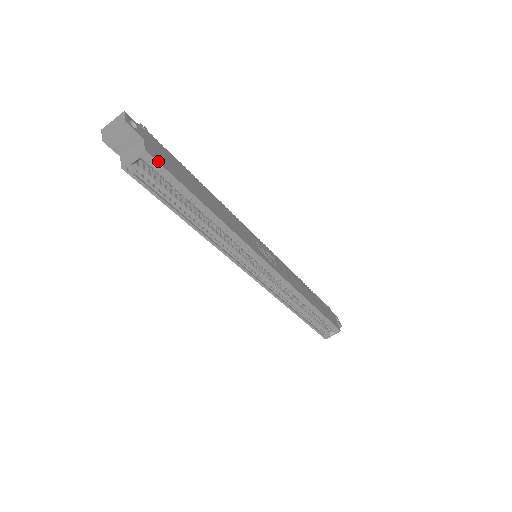
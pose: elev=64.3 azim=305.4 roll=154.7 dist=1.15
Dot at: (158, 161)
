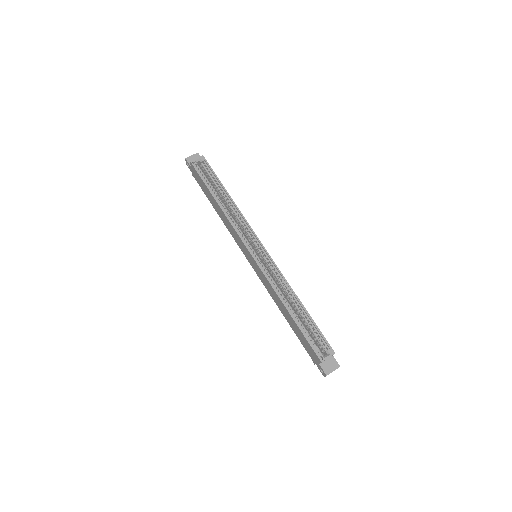
Dot at: (207, 162)
